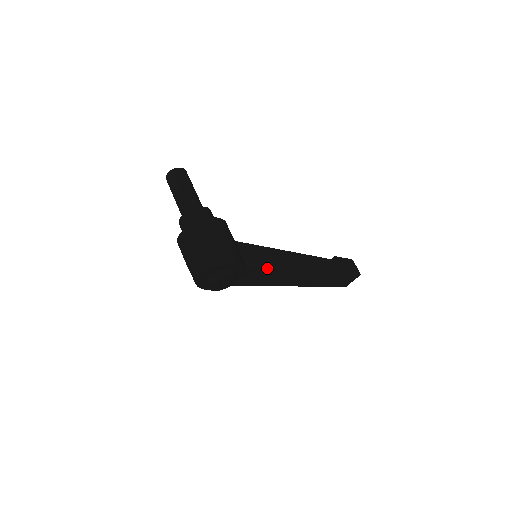
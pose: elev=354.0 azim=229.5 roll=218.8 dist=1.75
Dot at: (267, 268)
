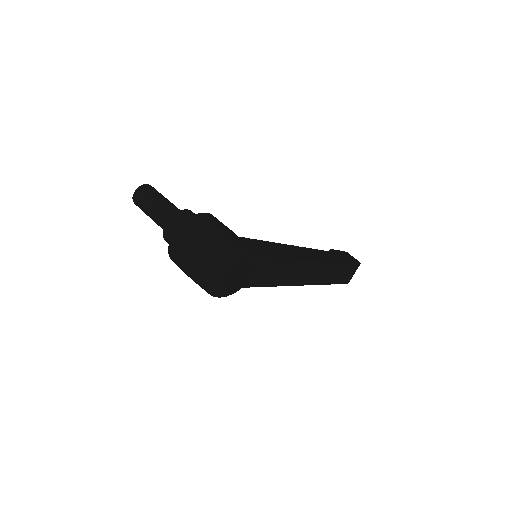
Dot at: (276, 257)
